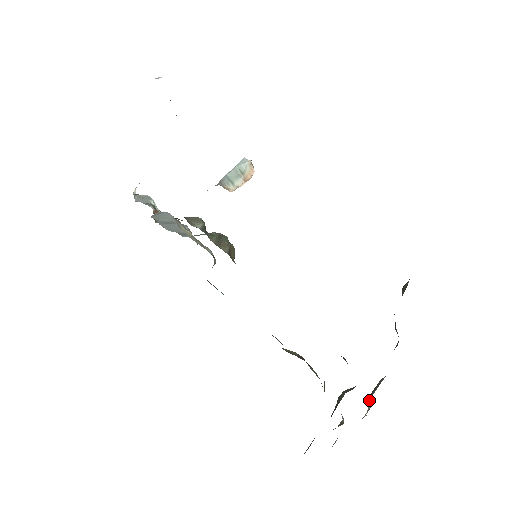
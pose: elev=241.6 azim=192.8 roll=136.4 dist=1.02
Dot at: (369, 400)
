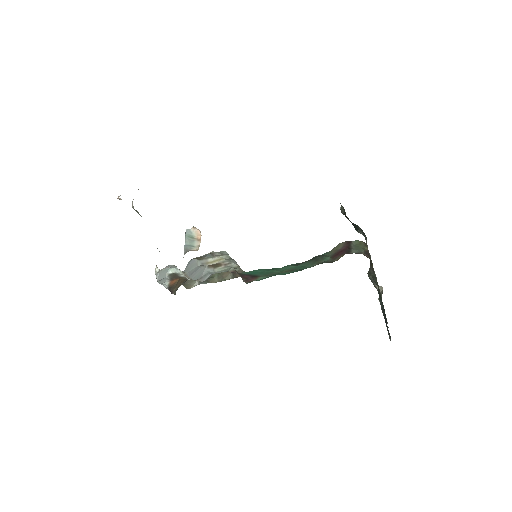
Dot at: occluded
